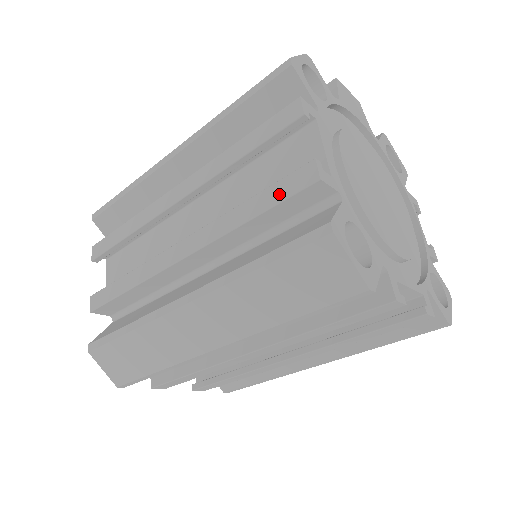
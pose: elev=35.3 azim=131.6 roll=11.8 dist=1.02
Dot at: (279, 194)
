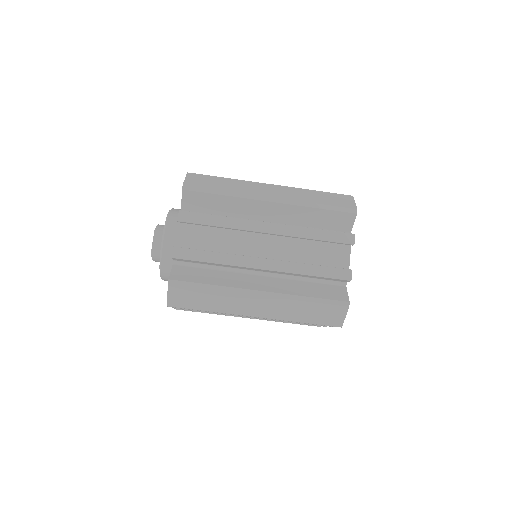
Dot at: (331, 274)
